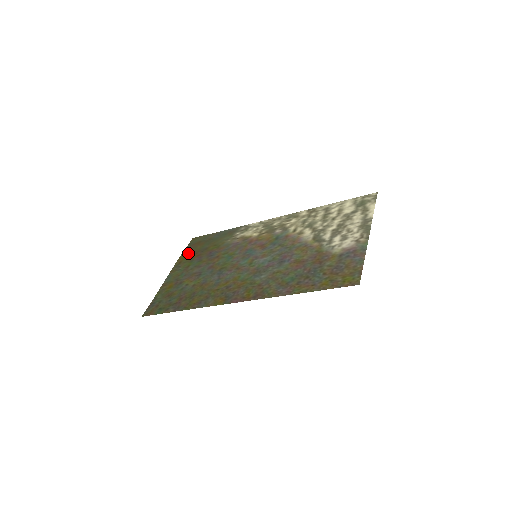
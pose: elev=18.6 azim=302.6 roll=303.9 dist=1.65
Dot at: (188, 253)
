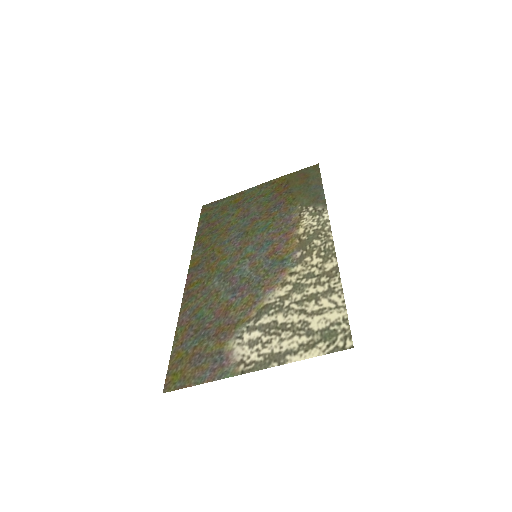
Dot at: (288, 179)
